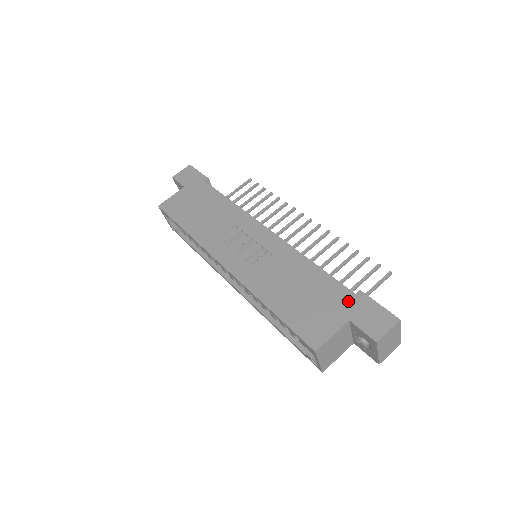
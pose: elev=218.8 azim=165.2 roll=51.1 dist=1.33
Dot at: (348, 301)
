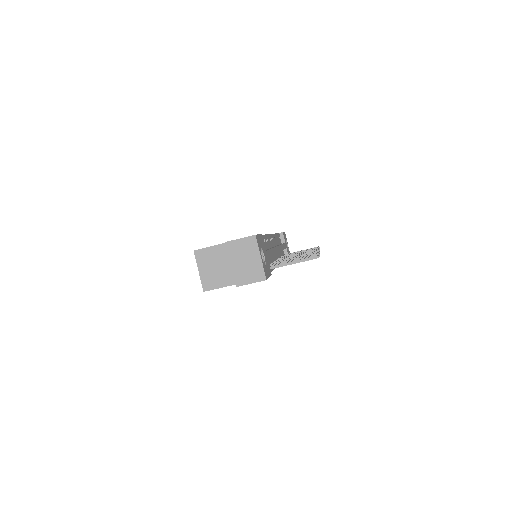
Dot at: occluded
